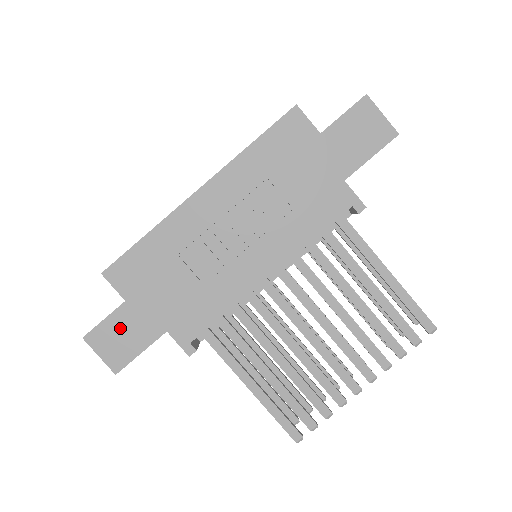
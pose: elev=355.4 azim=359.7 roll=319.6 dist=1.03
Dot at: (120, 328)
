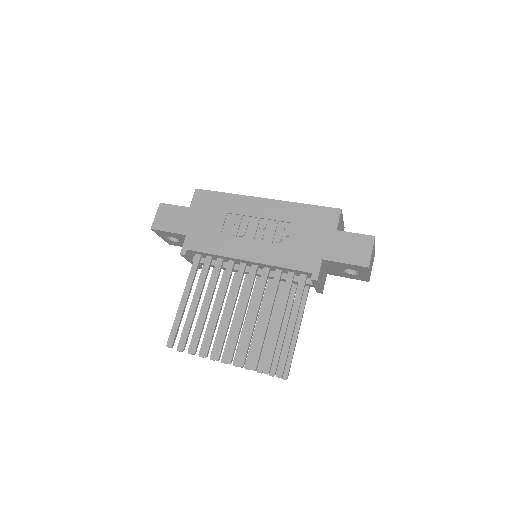
Dot at: (175, 214)
